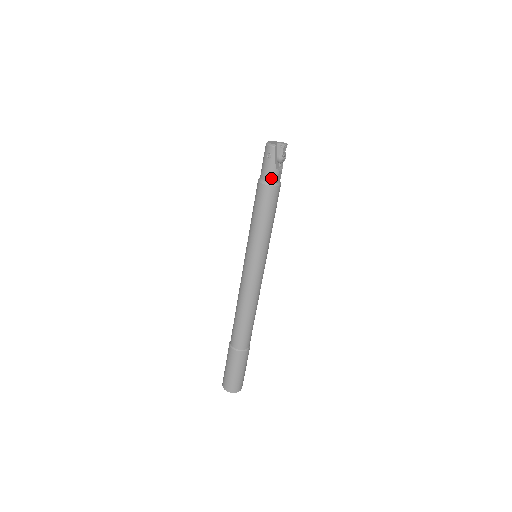
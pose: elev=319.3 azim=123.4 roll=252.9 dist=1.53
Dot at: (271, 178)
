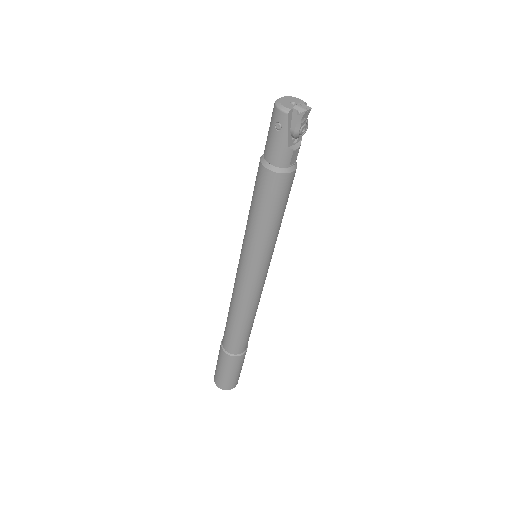
Dot at: (279, 161)
